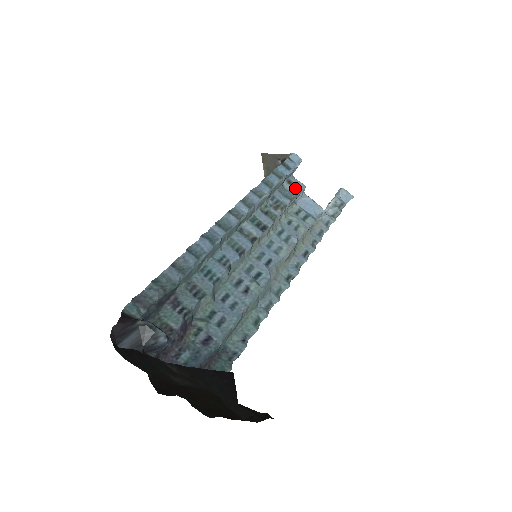
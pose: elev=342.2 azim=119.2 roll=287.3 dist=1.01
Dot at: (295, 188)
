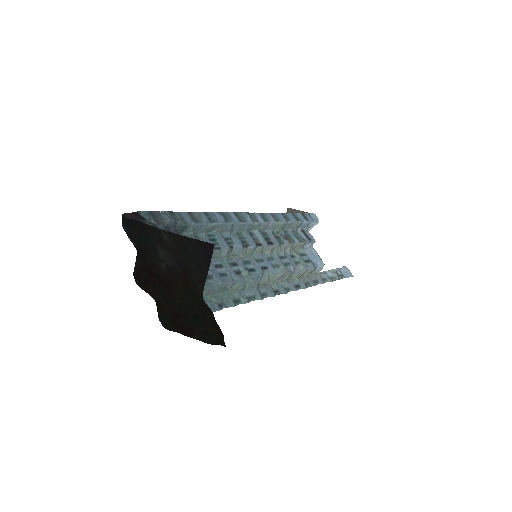
Dot at: (306, 237)
